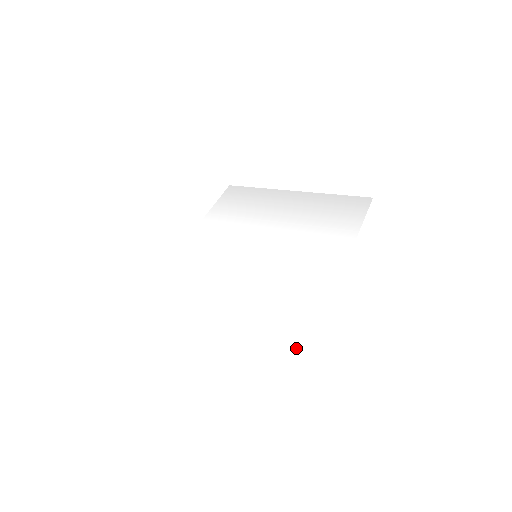
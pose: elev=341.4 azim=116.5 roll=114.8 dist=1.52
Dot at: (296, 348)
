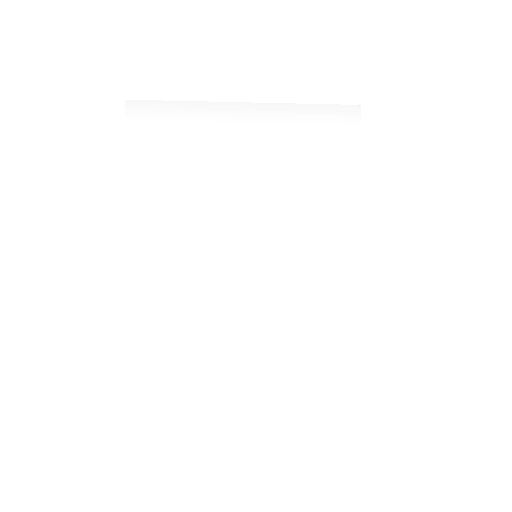
Dot at: (365, 378)
